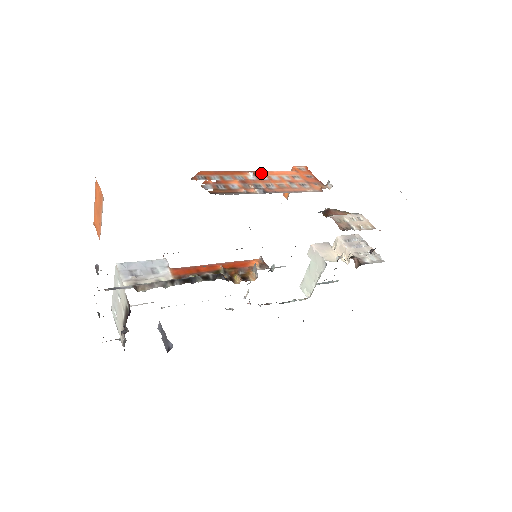
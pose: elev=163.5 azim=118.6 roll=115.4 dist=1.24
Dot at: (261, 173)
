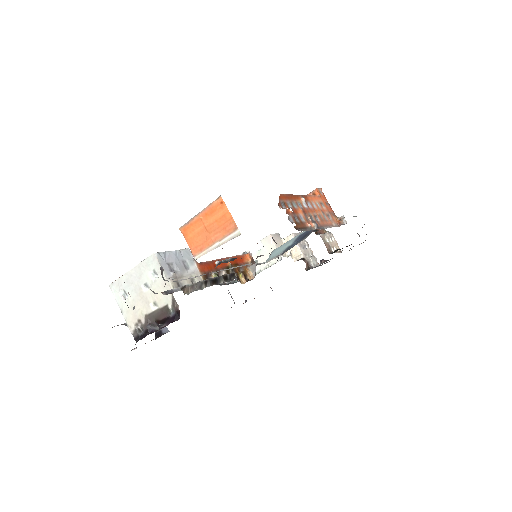
Dot at: (307, 198)
